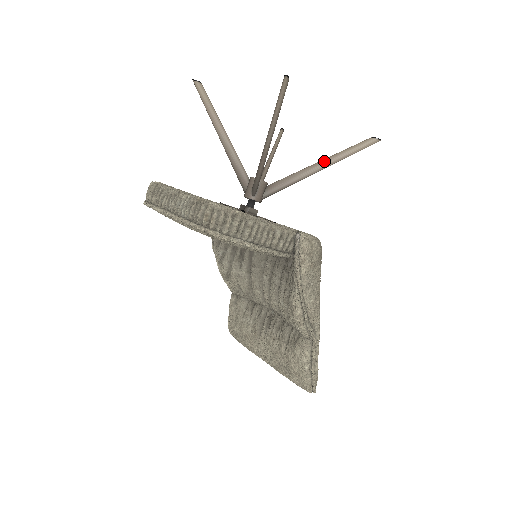
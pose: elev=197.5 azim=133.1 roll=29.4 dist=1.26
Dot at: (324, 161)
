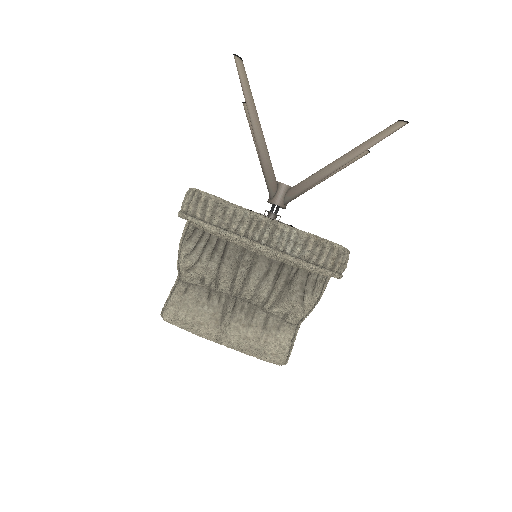
Dot at: occluded
